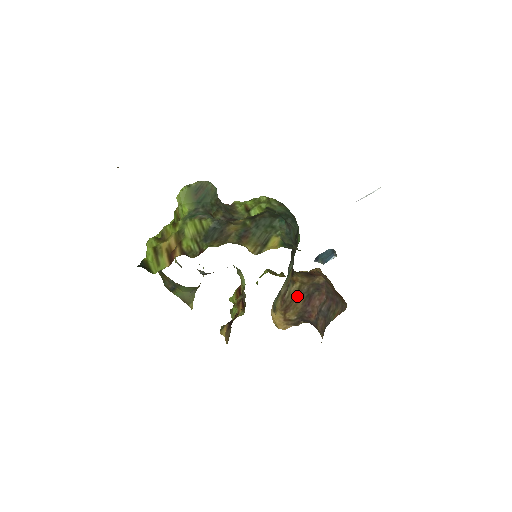
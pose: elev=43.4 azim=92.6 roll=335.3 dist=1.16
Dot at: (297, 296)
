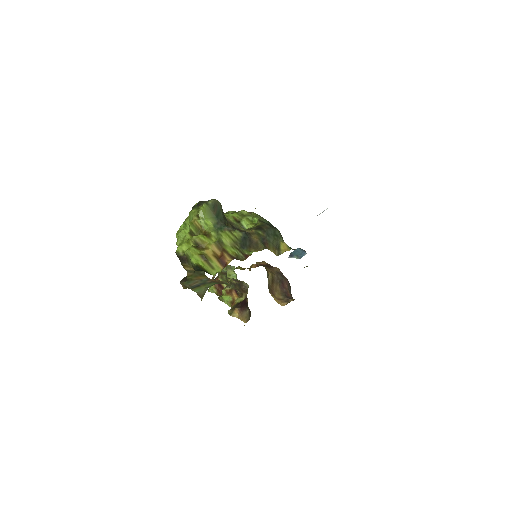
Dot at: (274, 282)
